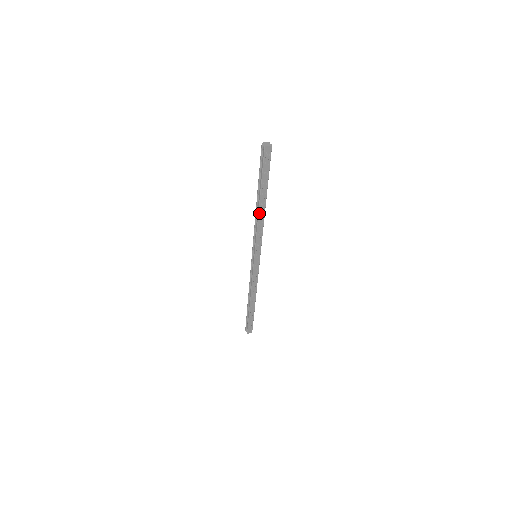
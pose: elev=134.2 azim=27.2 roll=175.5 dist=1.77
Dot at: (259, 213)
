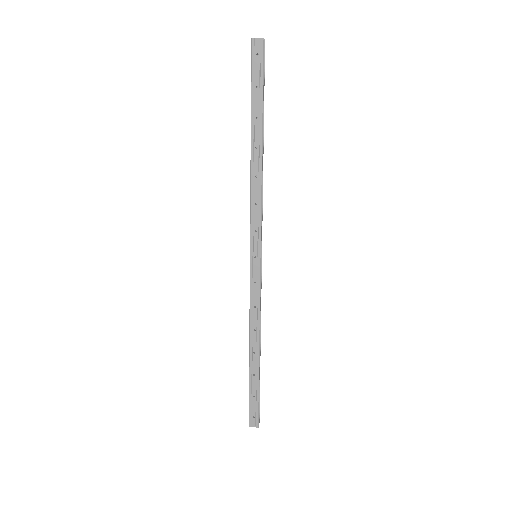
Dot at: (252, 164)
